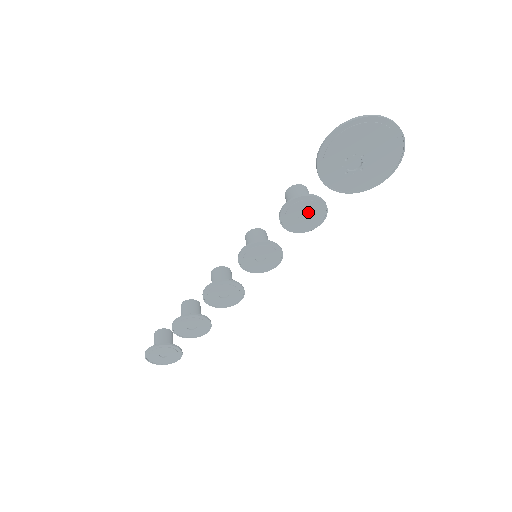
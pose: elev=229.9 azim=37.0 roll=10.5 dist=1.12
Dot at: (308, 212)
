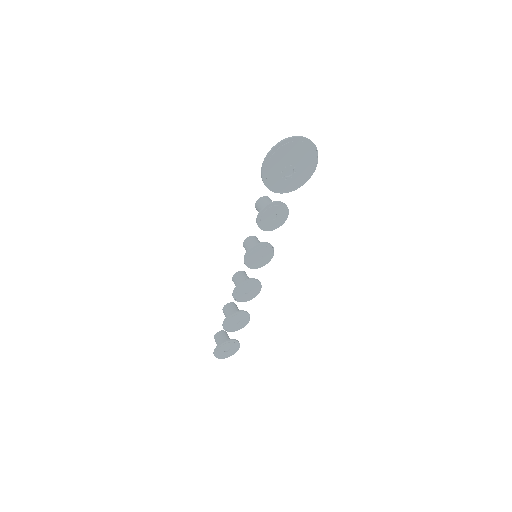
Dot at: (275, 213)
